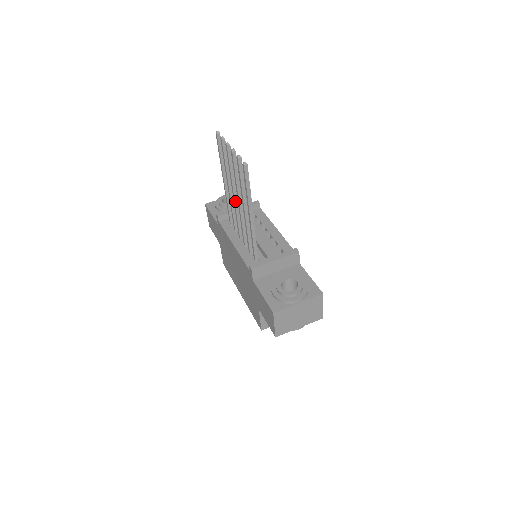
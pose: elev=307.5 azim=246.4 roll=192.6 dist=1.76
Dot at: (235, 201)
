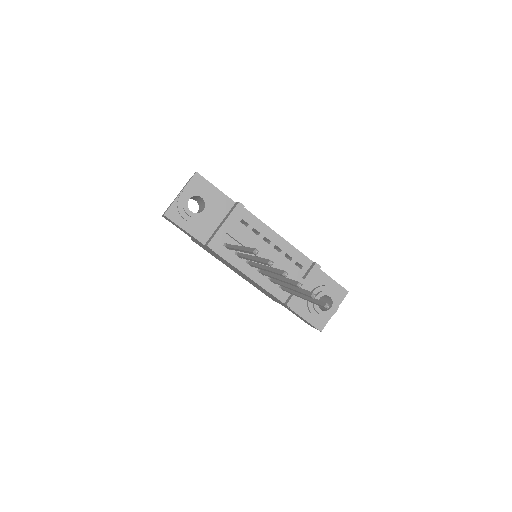
Dot at: occluded
